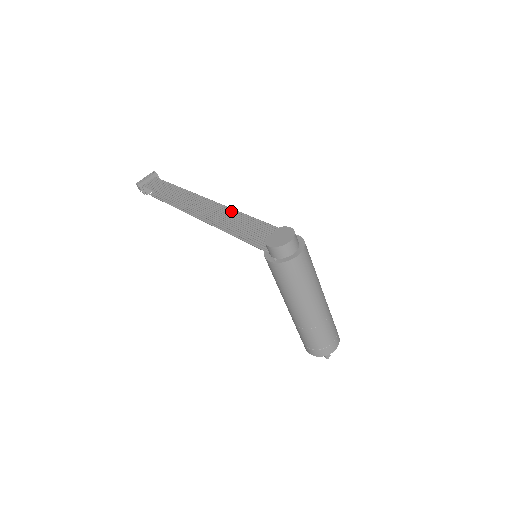
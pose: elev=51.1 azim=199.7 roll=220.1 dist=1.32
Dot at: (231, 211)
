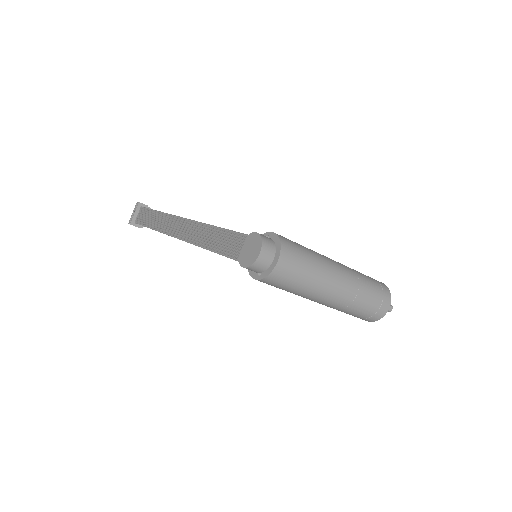
Dot at: (205, 228)
